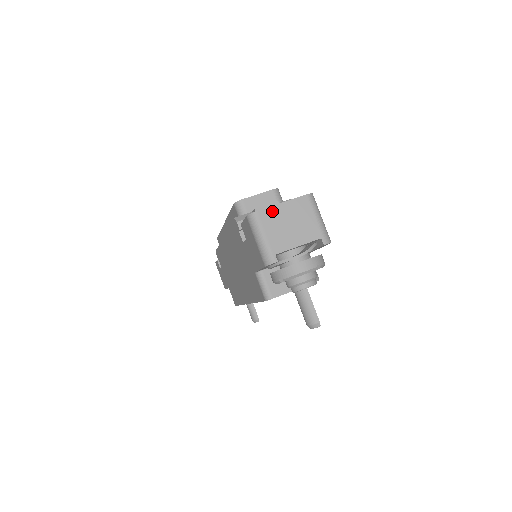
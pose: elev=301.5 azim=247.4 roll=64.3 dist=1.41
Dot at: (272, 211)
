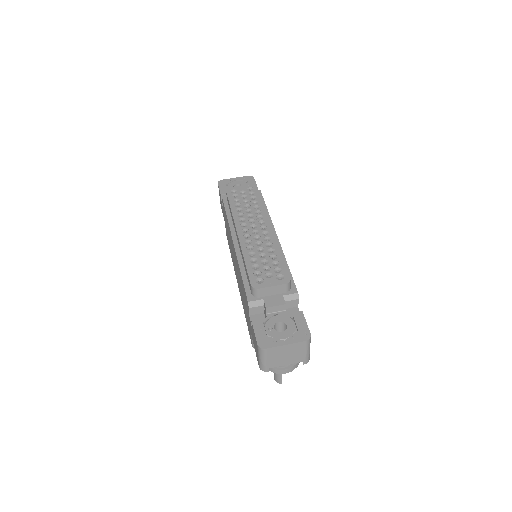
Dot at: (277, 349)
